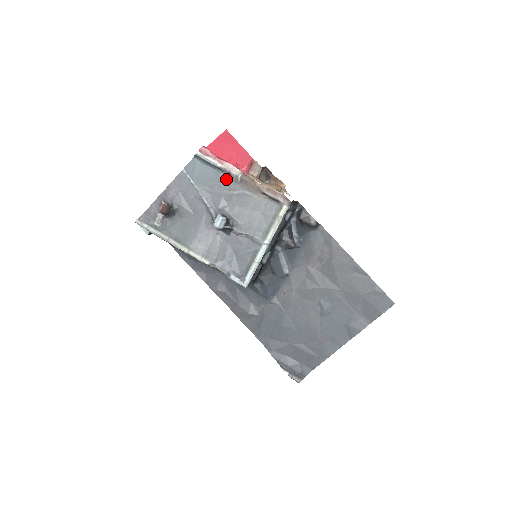
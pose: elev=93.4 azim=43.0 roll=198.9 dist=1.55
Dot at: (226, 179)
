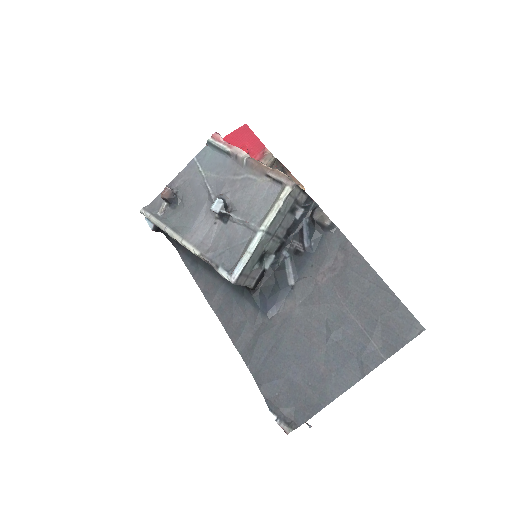
Dot at: (233, 164)
